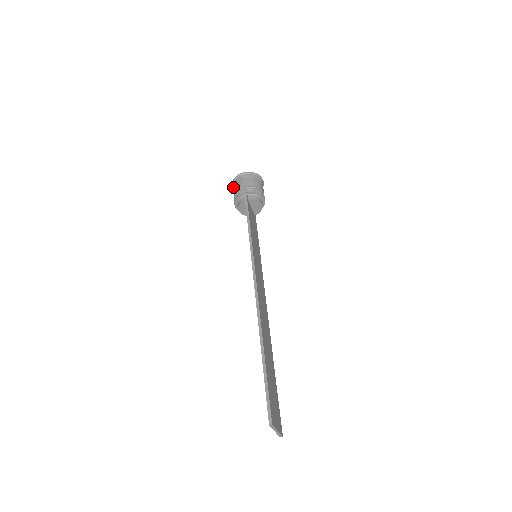
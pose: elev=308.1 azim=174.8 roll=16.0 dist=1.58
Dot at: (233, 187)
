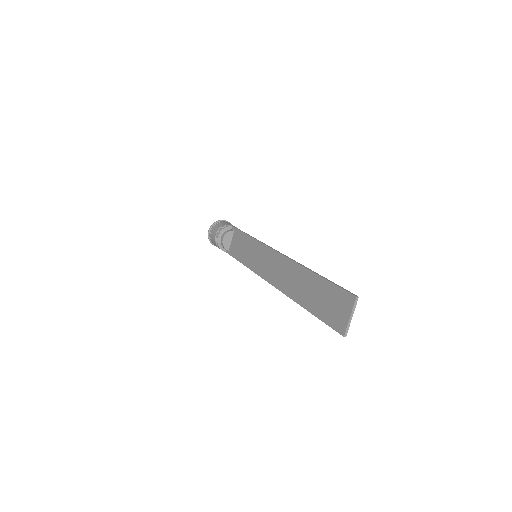
Dot at: (214, 226)
